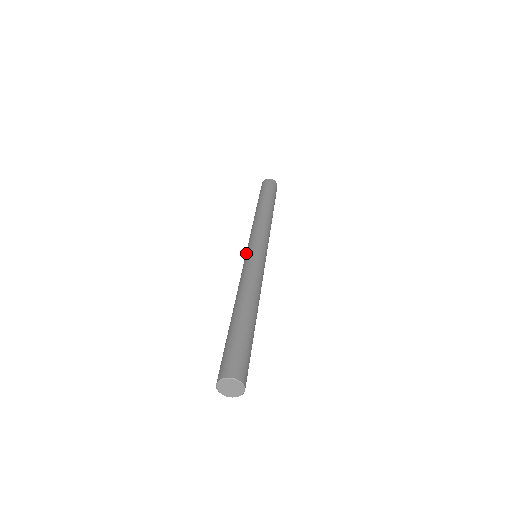
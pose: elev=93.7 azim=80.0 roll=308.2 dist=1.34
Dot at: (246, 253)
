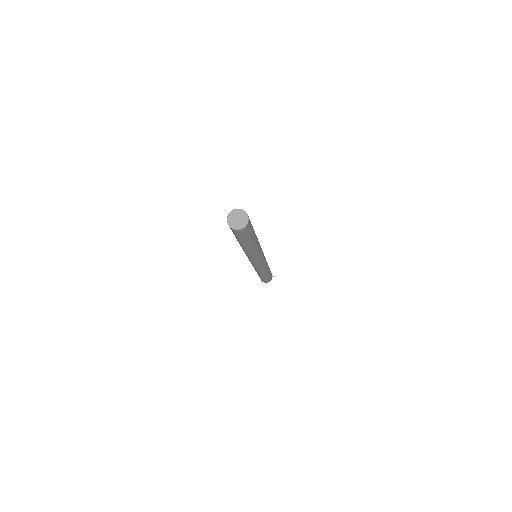
Dot at: occluded
